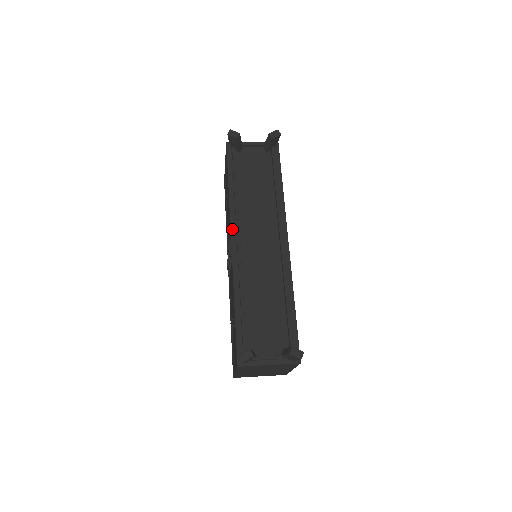
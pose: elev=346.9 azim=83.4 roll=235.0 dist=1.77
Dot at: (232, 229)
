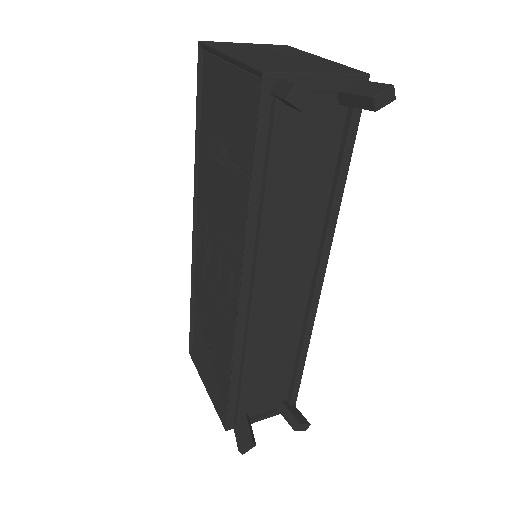
Dot at: (244, 276)
